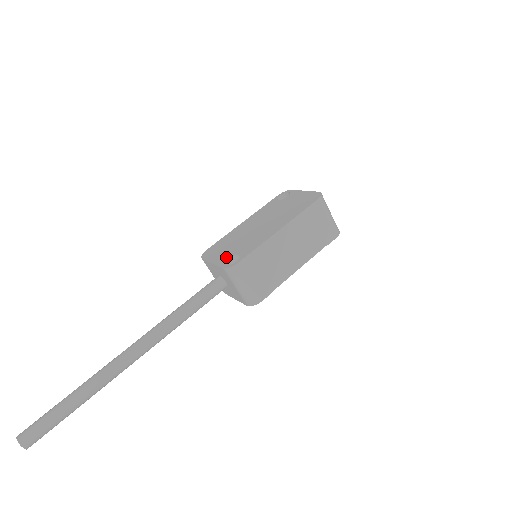
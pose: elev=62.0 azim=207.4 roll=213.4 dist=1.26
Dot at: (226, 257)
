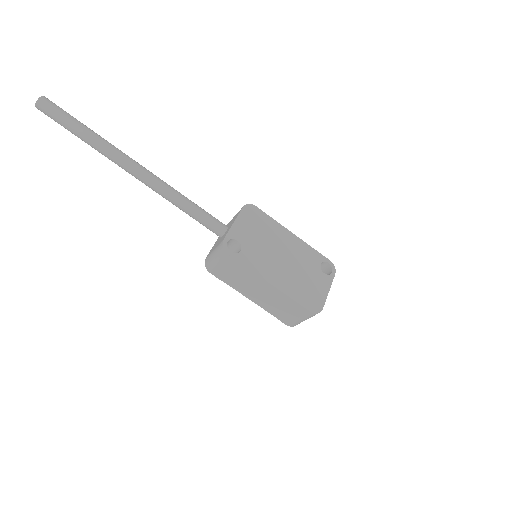
Dot at: (239, 236)
